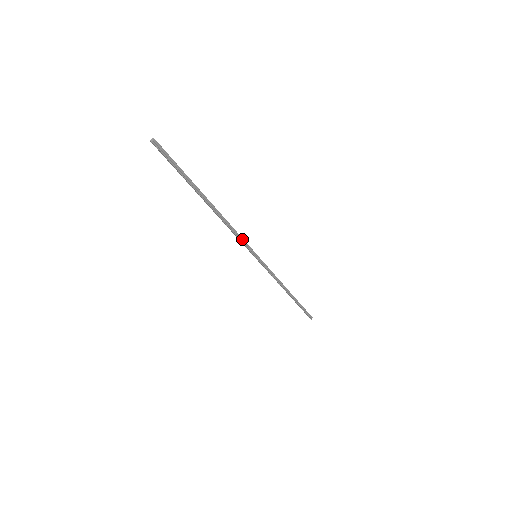
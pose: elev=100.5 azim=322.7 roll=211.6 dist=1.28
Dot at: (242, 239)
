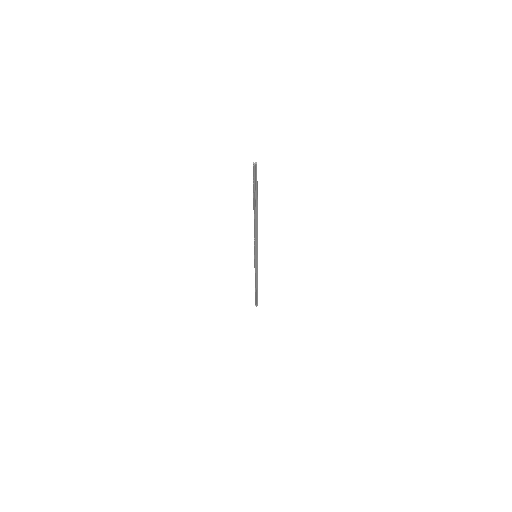
Dot at: (257, 243)
